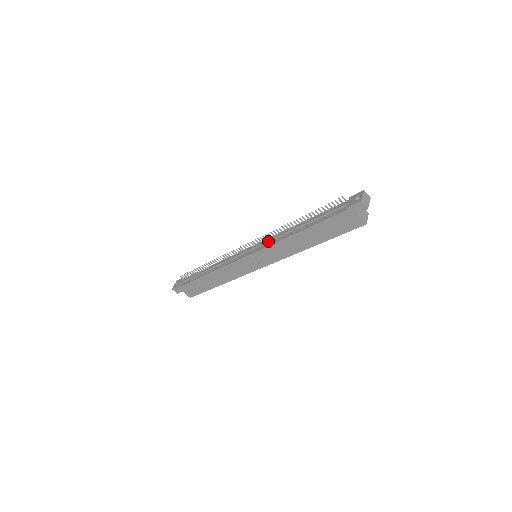
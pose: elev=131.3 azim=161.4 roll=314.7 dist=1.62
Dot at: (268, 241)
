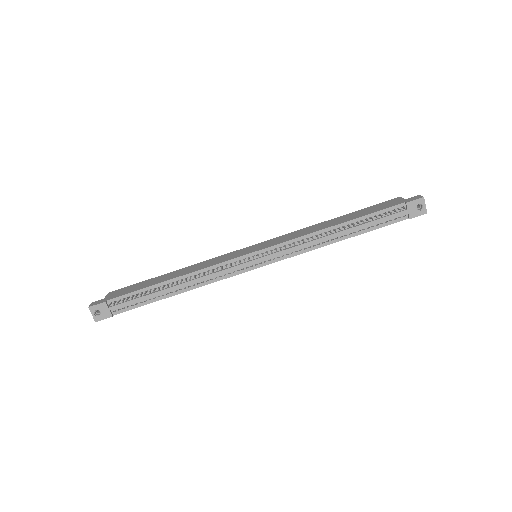
Dot at: (293, 250)
